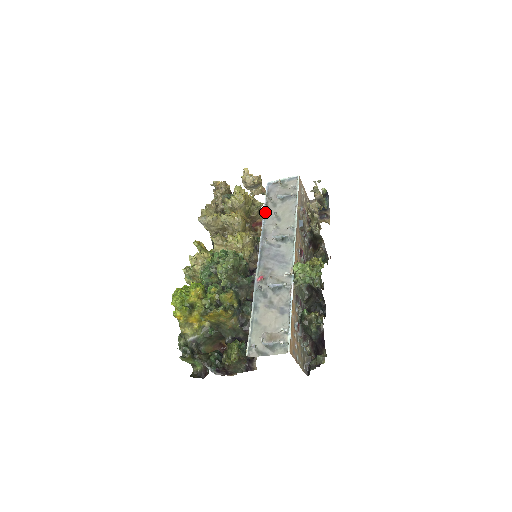
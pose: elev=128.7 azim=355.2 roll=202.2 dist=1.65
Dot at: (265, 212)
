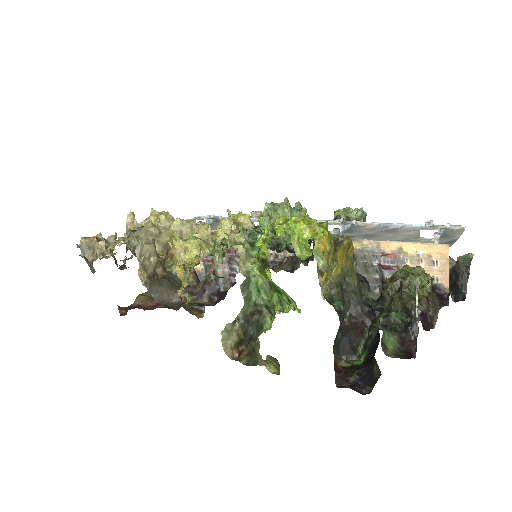
Dot at: occluded
